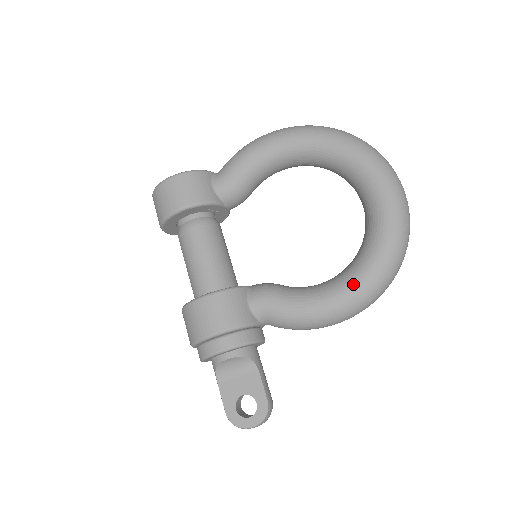
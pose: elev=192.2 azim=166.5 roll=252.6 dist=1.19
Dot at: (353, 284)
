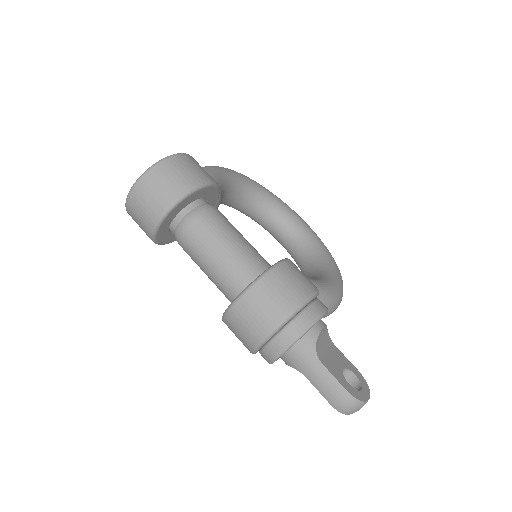
Dot at: (336, 274)
